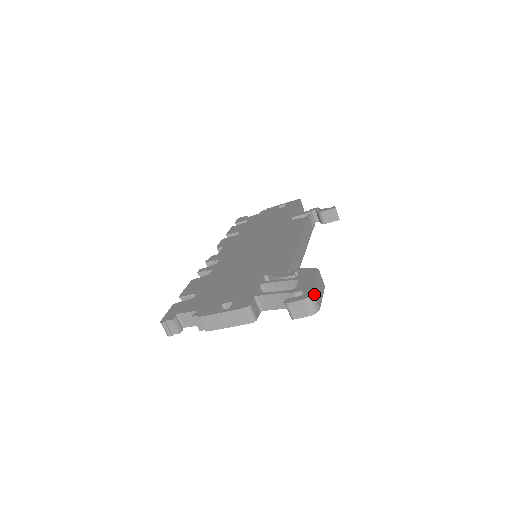
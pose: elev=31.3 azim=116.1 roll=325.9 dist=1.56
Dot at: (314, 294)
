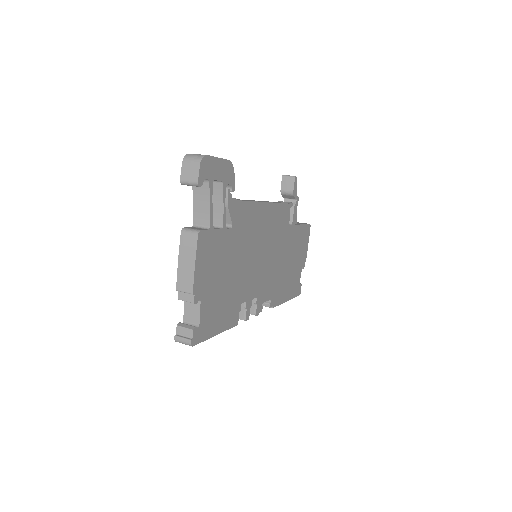
Dot at: (191, 154)
